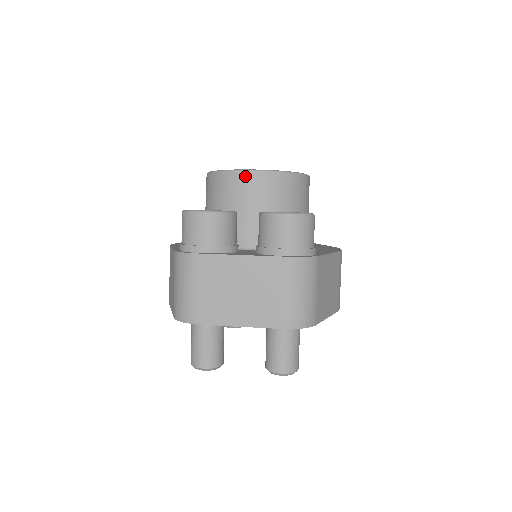
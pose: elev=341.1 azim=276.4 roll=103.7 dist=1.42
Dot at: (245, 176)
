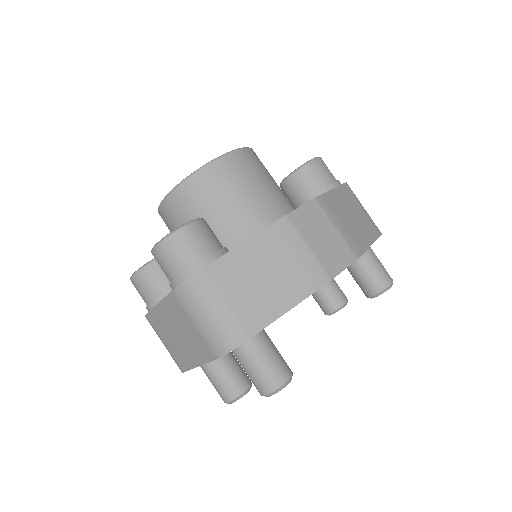
Dot at: (162, 211)
